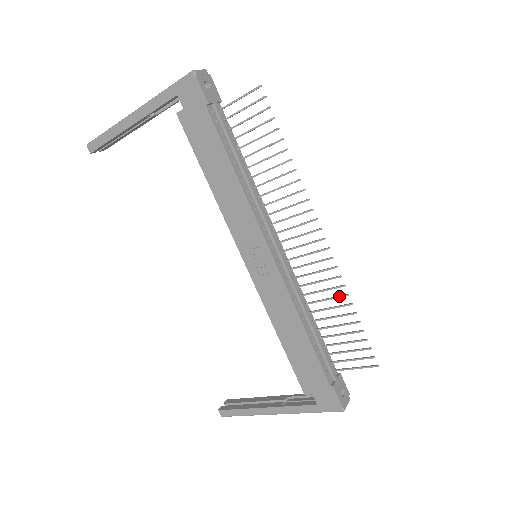
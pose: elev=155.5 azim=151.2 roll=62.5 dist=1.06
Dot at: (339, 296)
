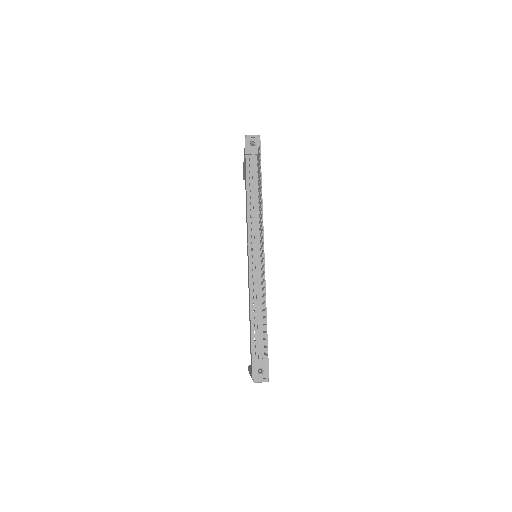
Dot at: occluded
